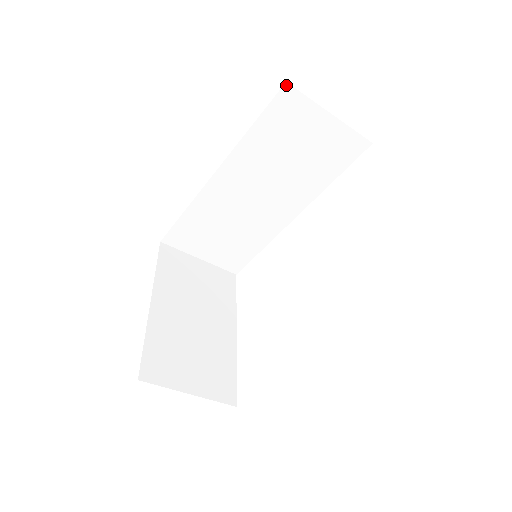
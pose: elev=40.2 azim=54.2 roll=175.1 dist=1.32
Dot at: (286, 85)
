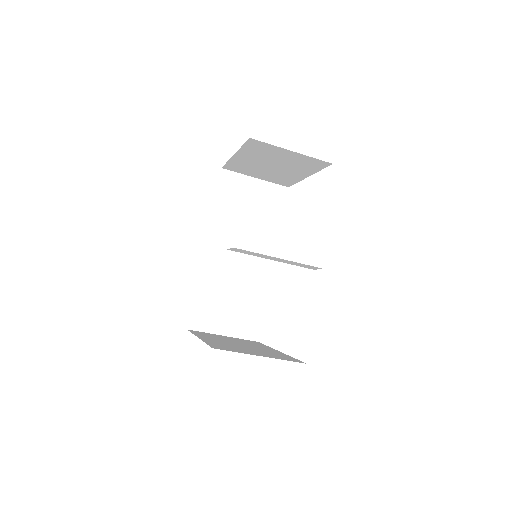
Dot at: (222, 170)
